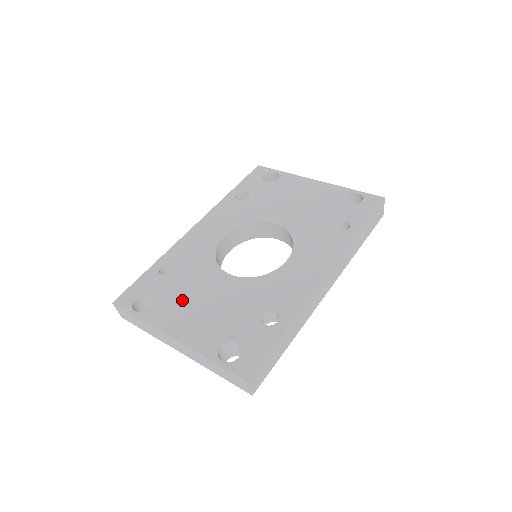
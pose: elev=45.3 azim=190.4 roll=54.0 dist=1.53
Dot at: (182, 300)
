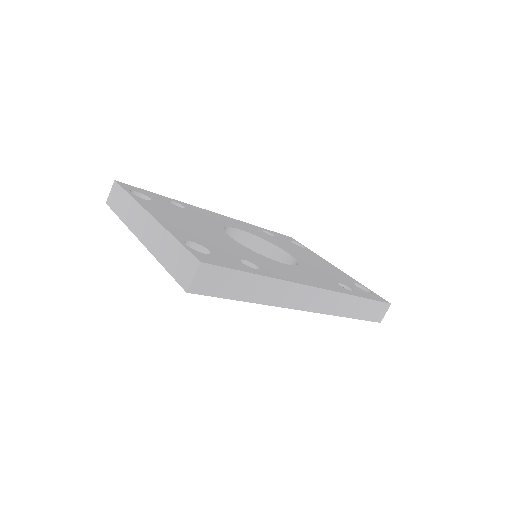
Dot at: (177, 215)
